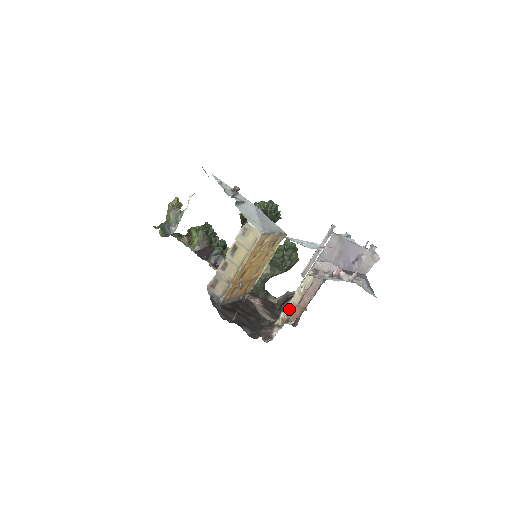
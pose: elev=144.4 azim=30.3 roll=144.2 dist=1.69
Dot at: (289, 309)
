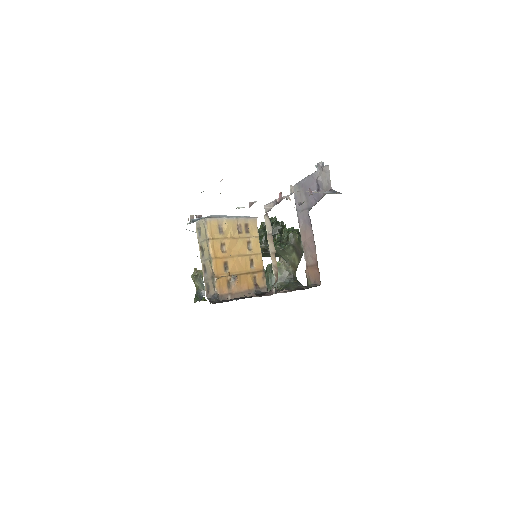
Dot at: (273, 261)
